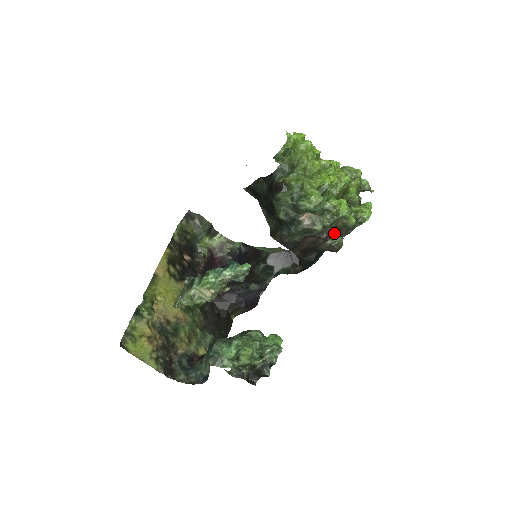
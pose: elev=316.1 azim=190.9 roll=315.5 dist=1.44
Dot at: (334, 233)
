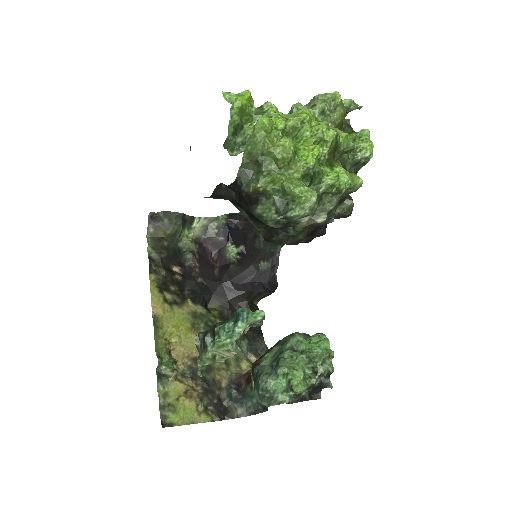
Dot at: (339, 201)
